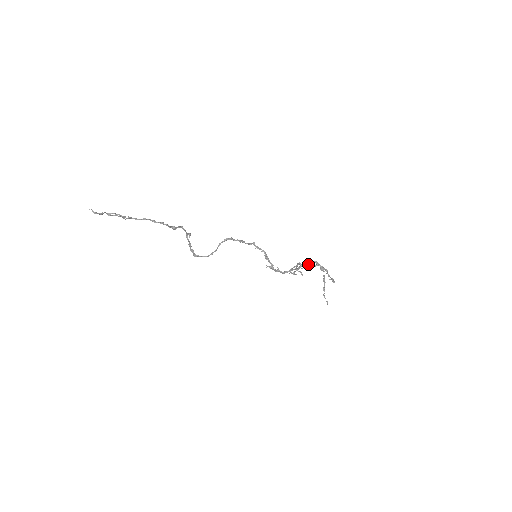
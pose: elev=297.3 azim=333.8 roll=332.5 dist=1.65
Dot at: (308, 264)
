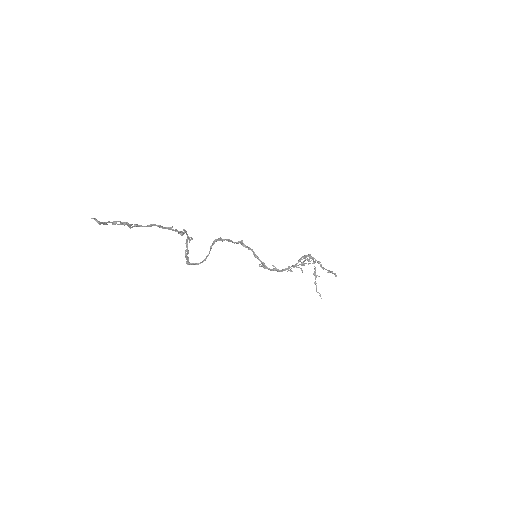
Dot at: occluded
